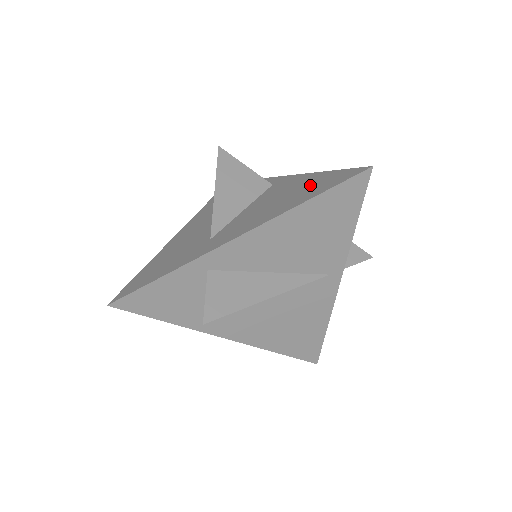
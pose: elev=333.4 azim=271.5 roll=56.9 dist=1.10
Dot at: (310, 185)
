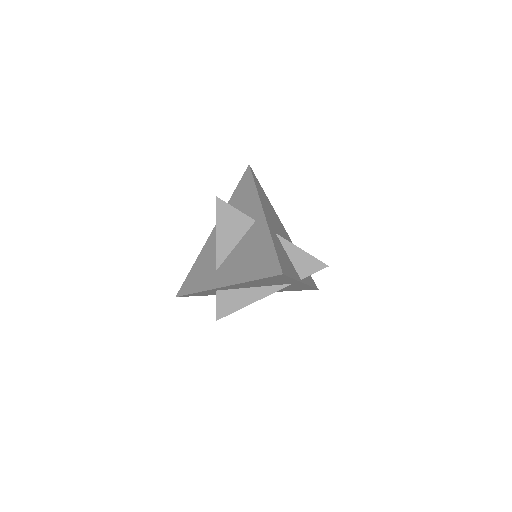
Dot at: (261, 257)
